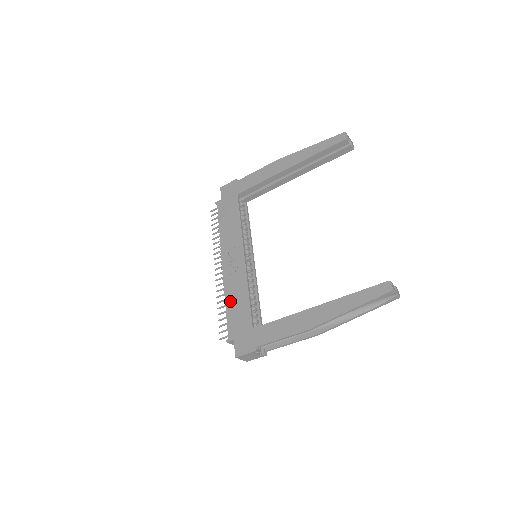
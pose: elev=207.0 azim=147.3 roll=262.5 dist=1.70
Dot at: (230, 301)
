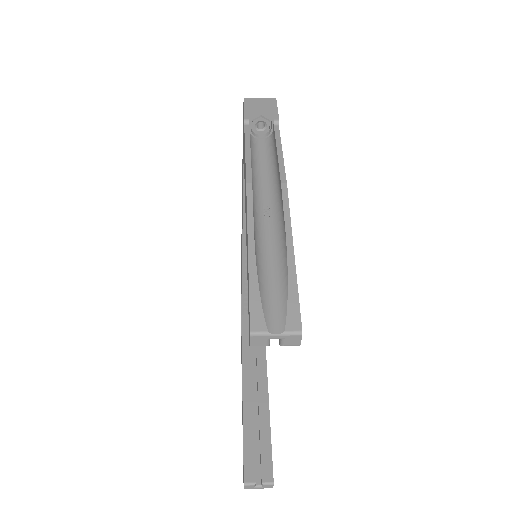
Dot at: occluded
